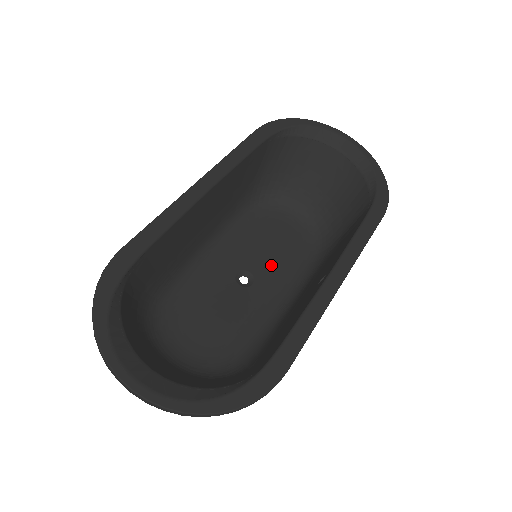
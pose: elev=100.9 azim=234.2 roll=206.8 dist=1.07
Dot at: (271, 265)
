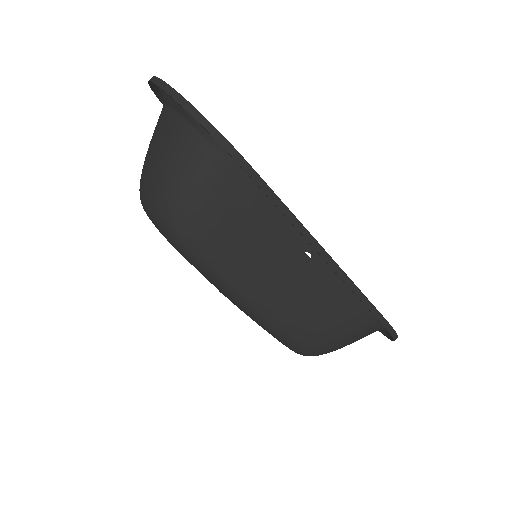
Dot at: occluded
